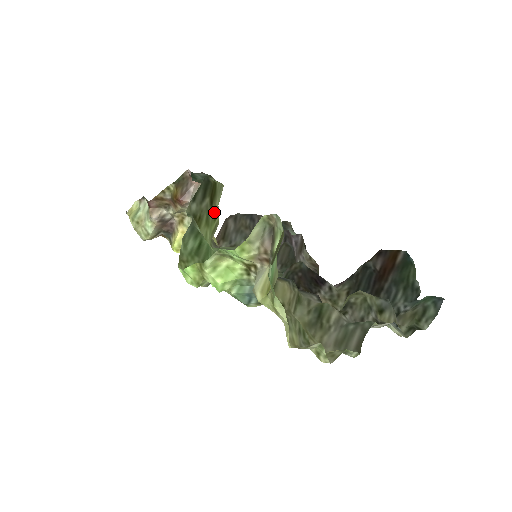
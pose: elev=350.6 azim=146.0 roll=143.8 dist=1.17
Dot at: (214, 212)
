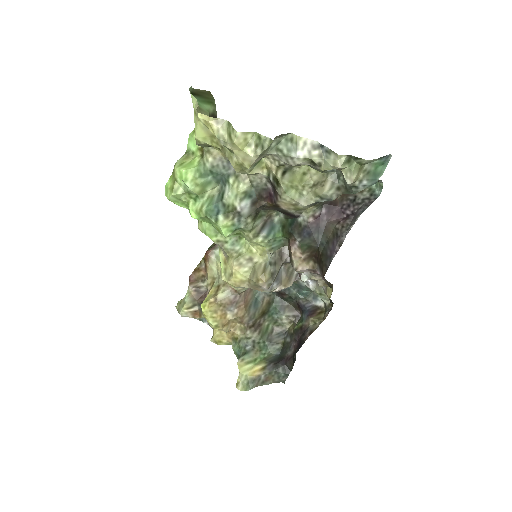
Dot at: occluded
